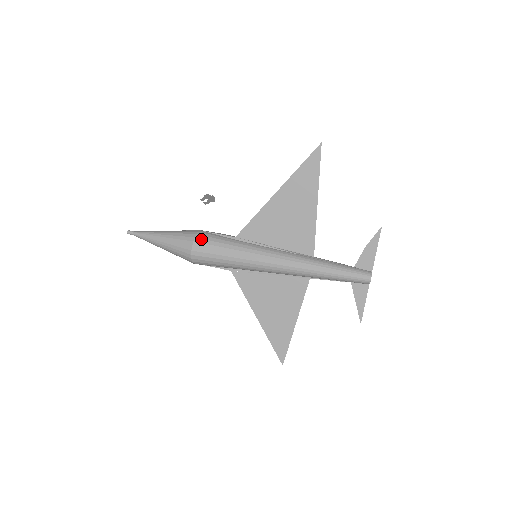
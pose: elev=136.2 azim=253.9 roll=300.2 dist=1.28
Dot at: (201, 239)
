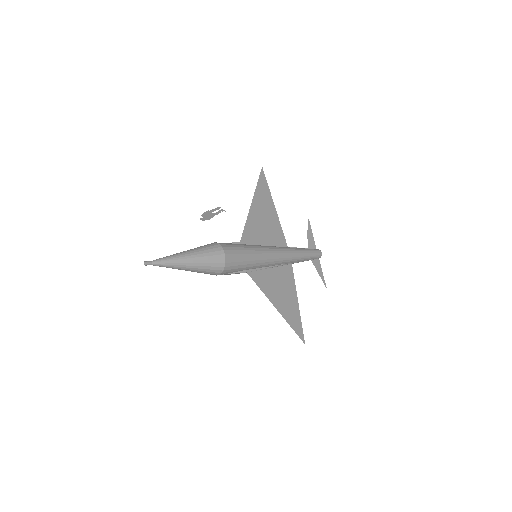
Dot at: (225, 244)
